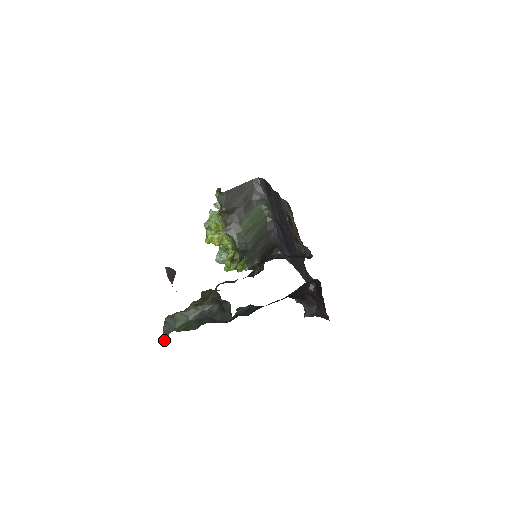
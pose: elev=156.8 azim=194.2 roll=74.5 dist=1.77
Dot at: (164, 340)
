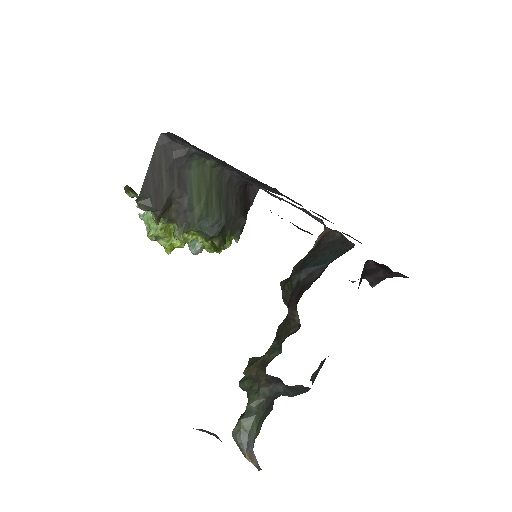
Dot at: occluded
